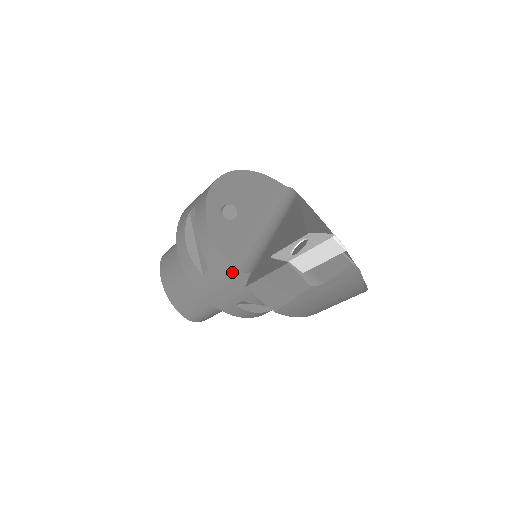
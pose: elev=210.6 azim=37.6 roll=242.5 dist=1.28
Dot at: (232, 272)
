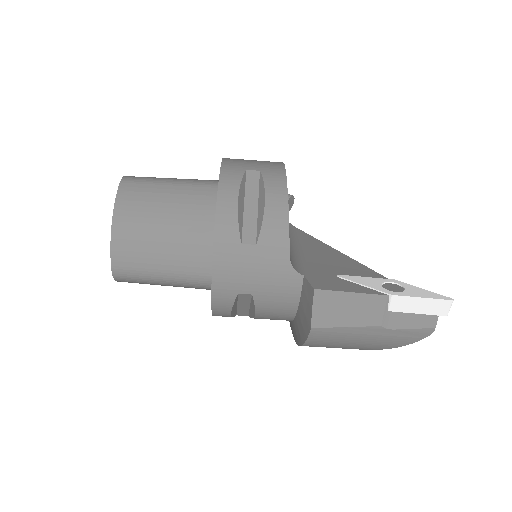
Dot at: (284, 263)
